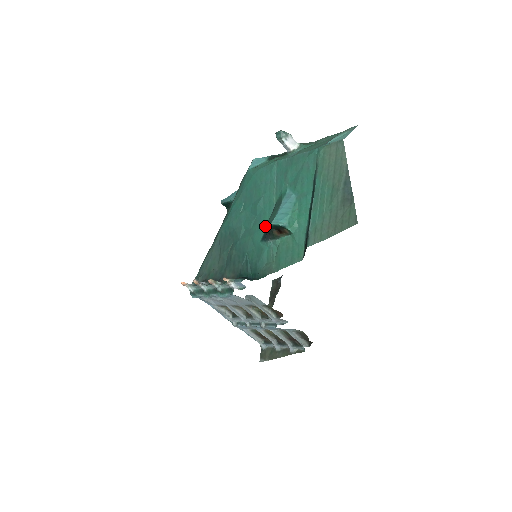
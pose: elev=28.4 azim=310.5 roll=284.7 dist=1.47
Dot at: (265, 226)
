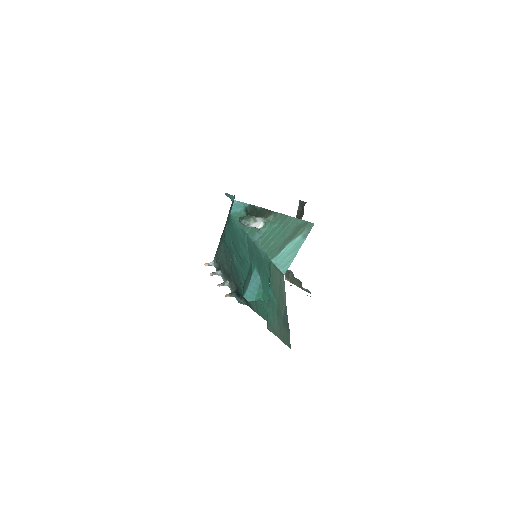
Dot at: (247, 275)
